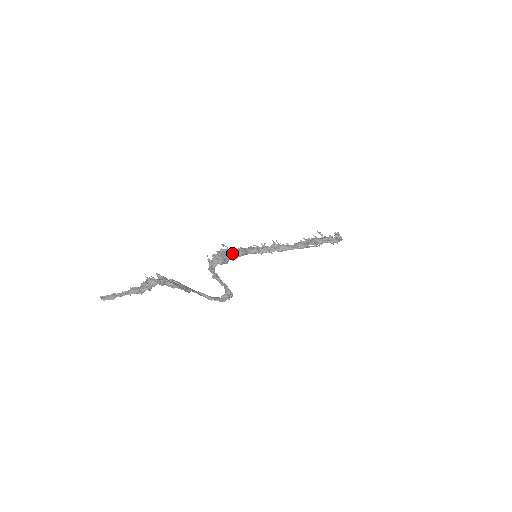
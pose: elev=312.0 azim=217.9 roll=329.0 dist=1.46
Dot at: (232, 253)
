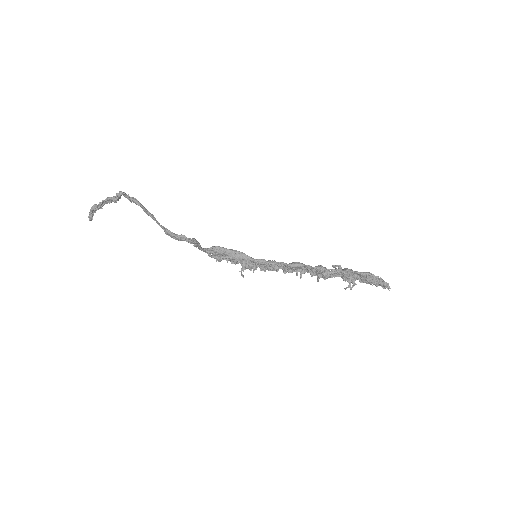
Dot at: (232, 249)
